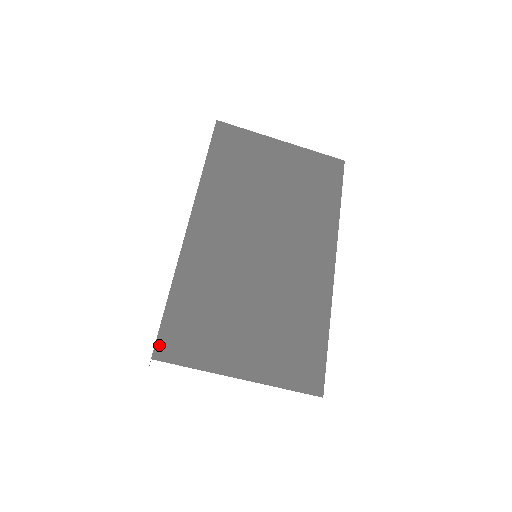
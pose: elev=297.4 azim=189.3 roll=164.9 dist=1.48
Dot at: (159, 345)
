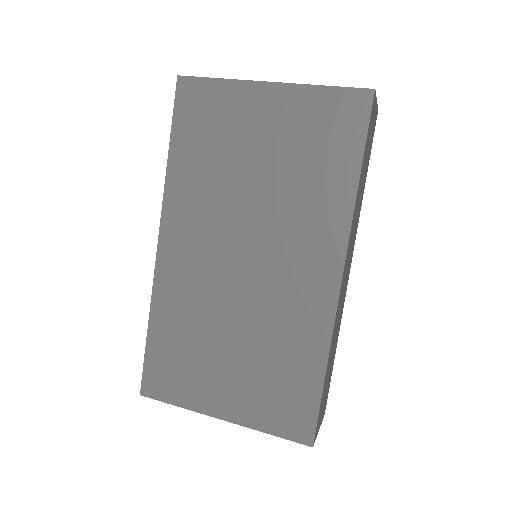
Dot at: (145, 382)
